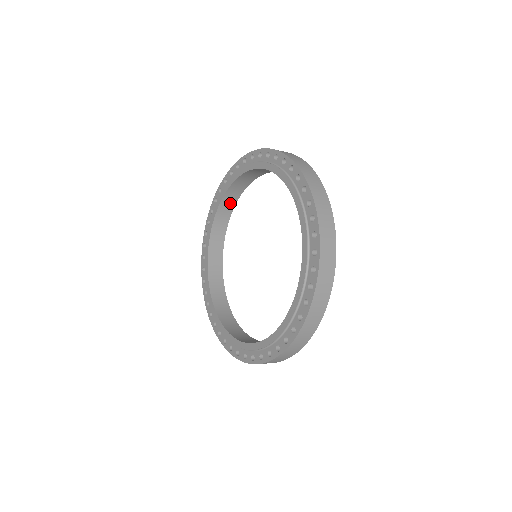
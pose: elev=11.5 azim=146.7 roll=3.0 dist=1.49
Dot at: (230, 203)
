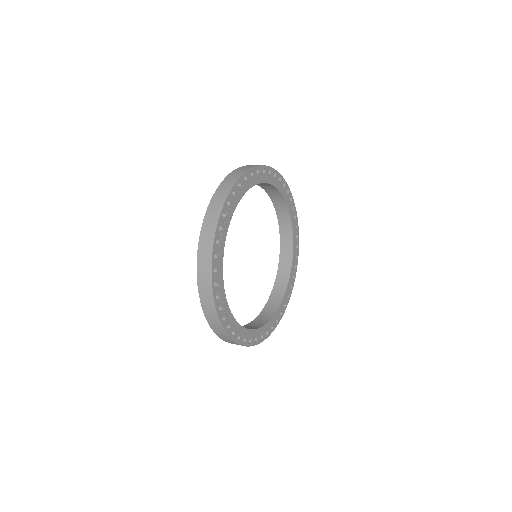
Dot at: (286, 269)
